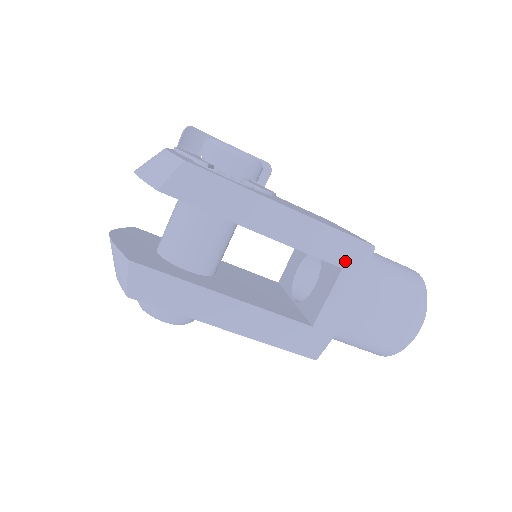
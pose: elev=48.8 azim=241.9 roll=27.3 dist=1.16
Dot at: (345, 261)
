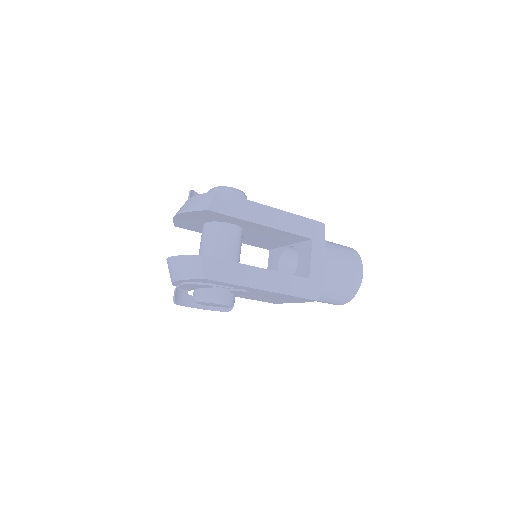
Dot at: (312, 234)
